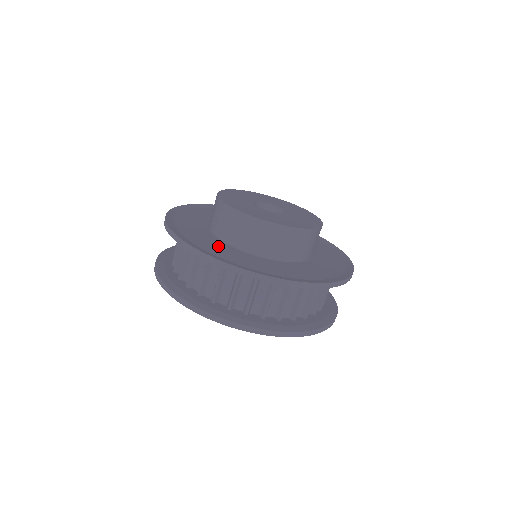
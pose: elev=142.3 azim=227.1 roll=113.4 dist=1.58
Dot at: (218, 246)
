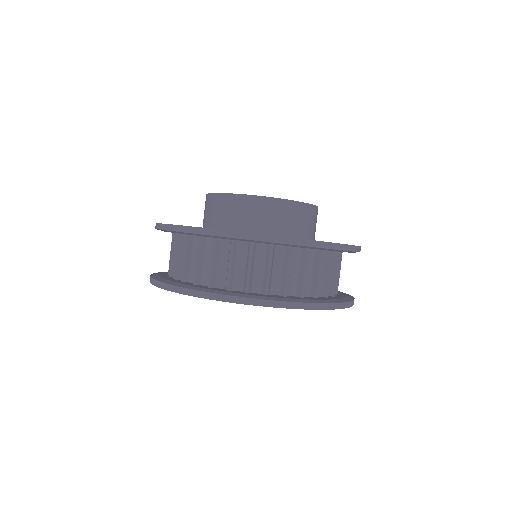
Dot at: occluded
